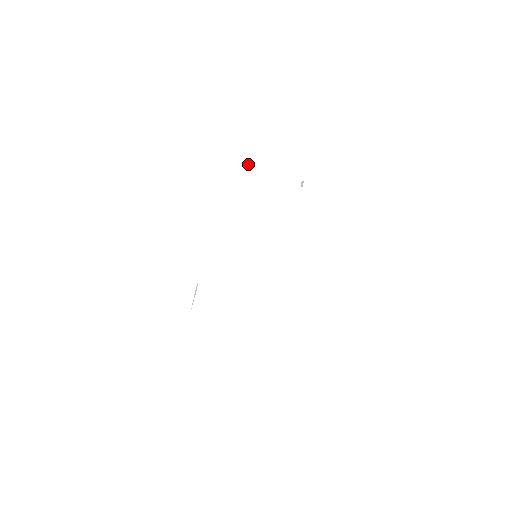
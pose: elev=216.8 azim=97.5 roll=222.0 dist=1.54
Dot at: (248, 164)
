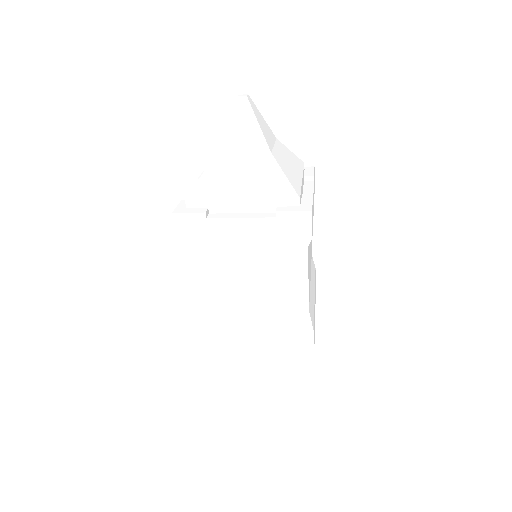
Dot at: (219, 194)
